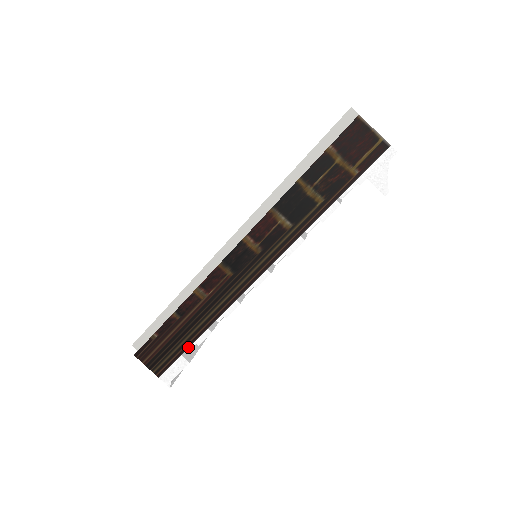
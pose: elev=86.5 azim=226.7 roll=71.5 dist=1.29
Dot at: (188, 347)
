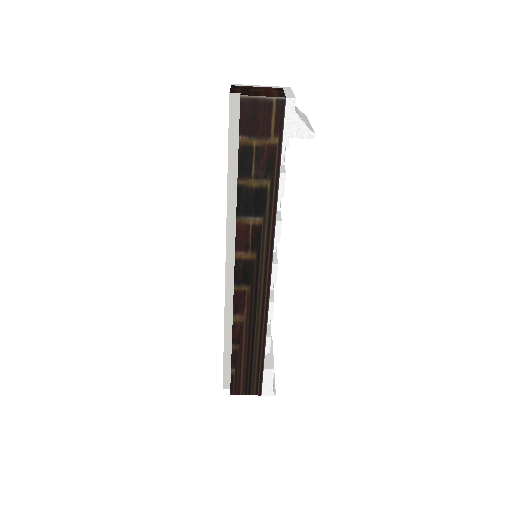
Dot at: (263, 360)
